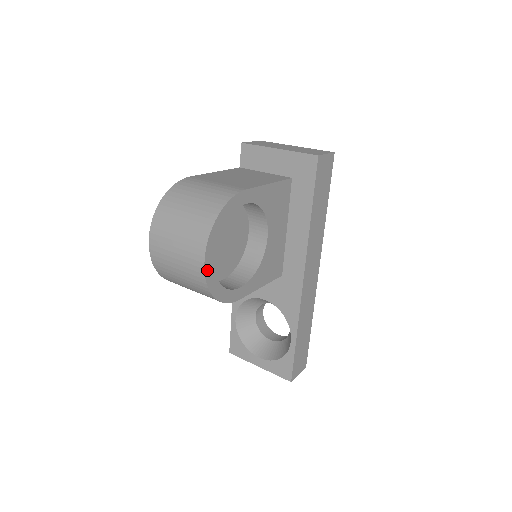
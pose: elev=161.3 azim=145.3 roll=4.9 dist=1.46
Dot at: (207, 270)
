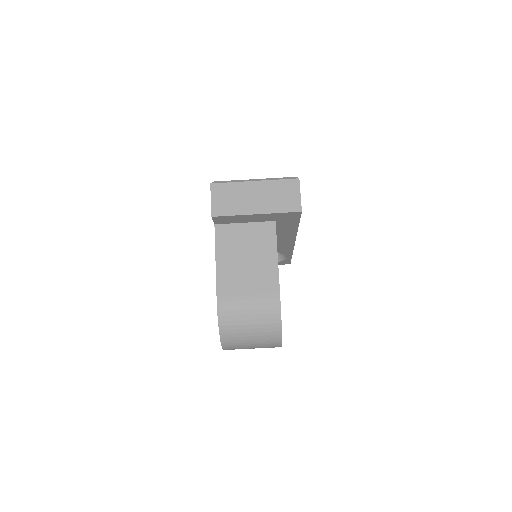
Dot at: occluded
